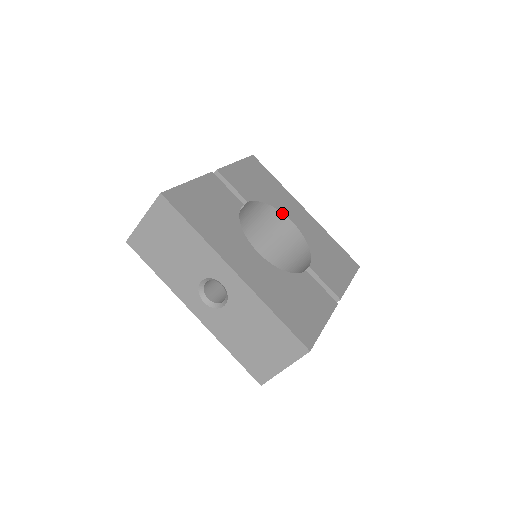
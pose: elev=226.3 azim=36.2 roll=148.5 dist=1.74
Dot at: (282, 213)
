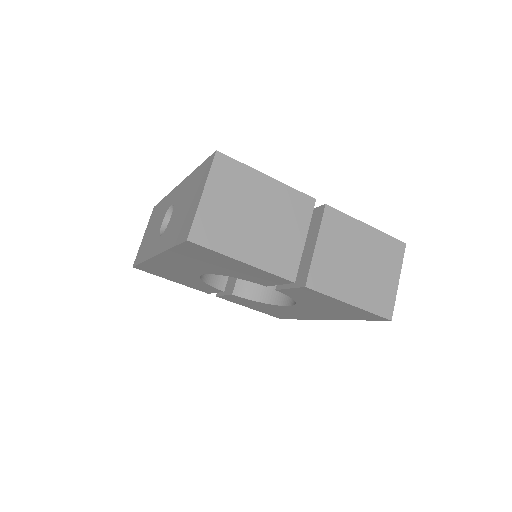
Dot at: occluded
